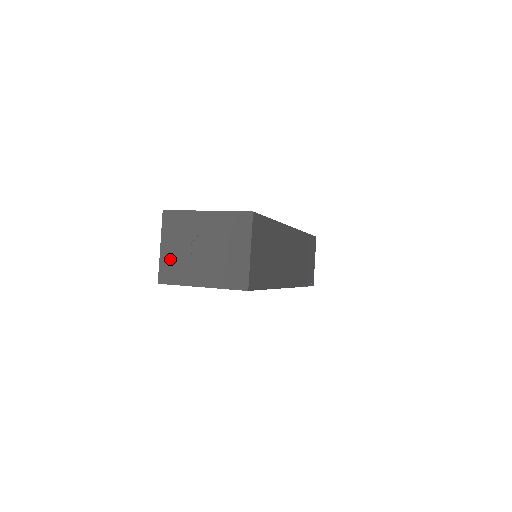
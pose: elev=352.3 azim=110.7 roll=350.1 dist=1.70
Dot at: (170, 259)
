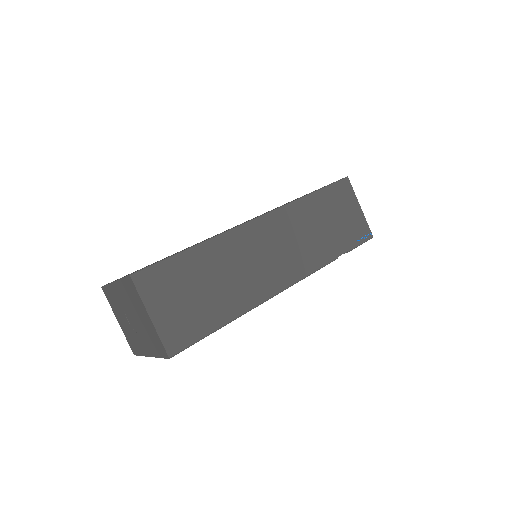
Dot at: (126, 332)
